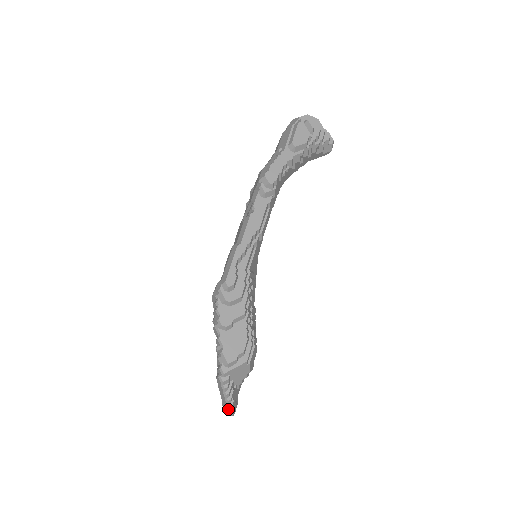
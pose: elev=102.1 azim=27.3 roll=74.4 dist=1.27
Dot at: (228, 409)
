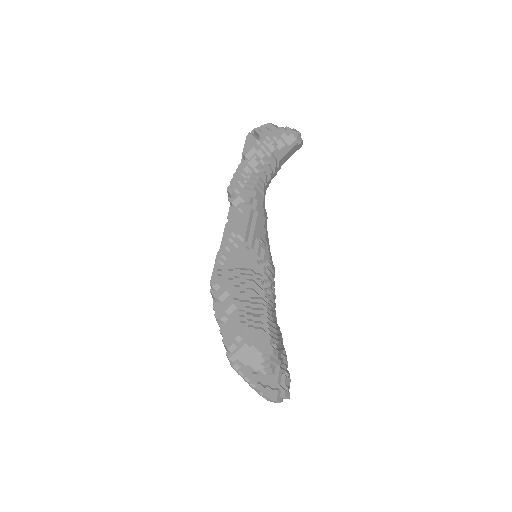
Dot at: (259, 394)
